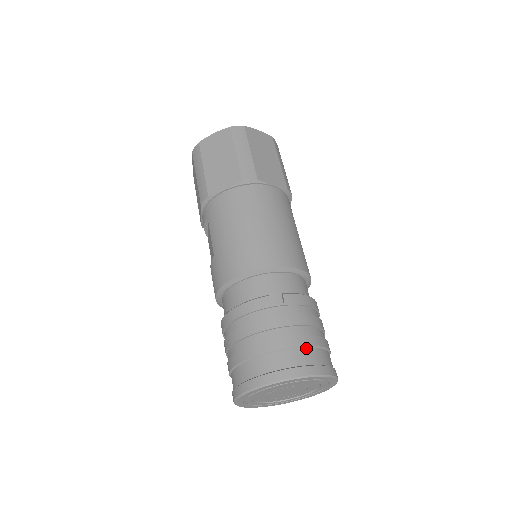
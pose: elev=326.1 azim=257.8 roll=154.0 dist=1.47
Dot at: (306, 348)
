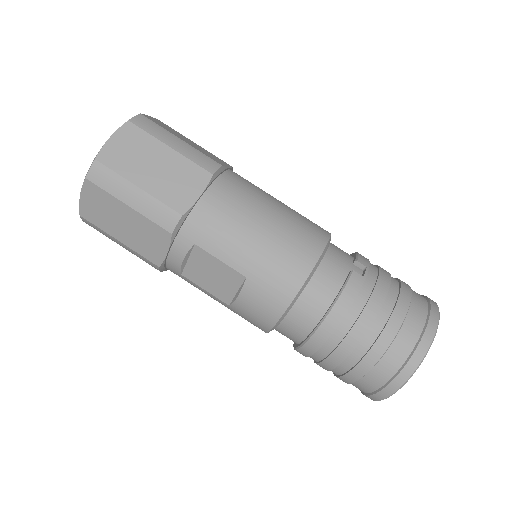
Dot at: (411, 292)
